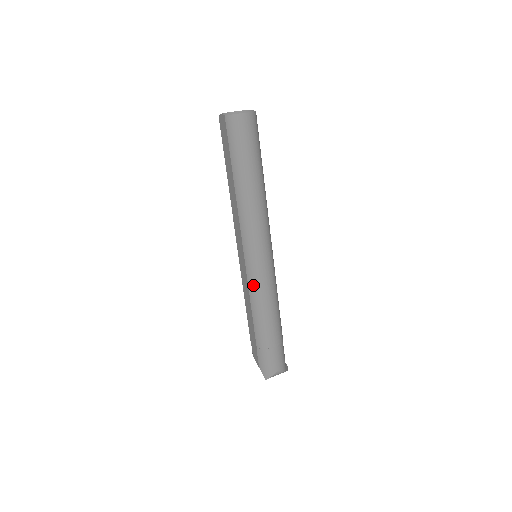
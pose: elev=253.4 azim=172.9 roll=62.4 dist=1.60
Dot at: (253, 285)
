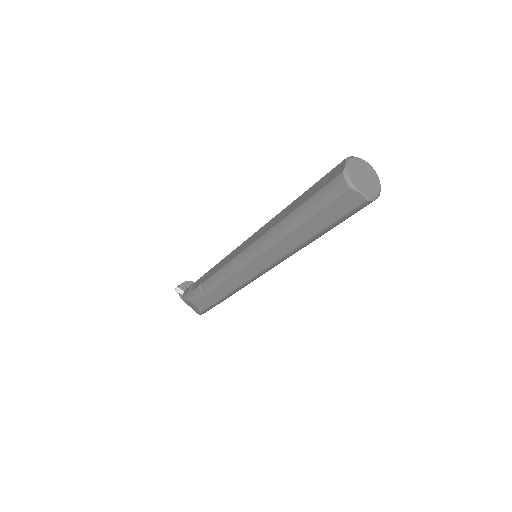
Dot at: (249, 283)
